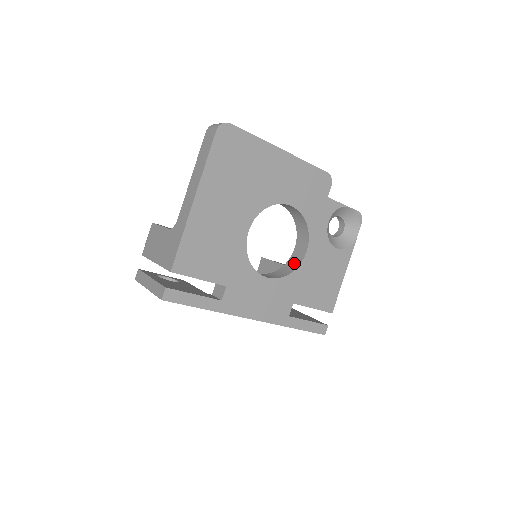
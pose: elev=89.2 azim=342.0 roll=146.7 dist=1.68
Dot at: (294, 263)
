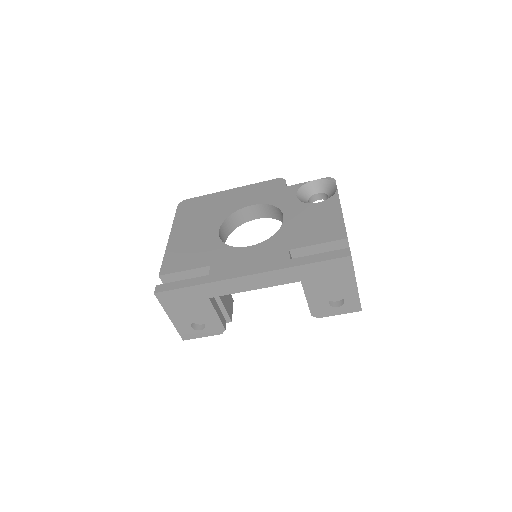
Dot at: occluded
